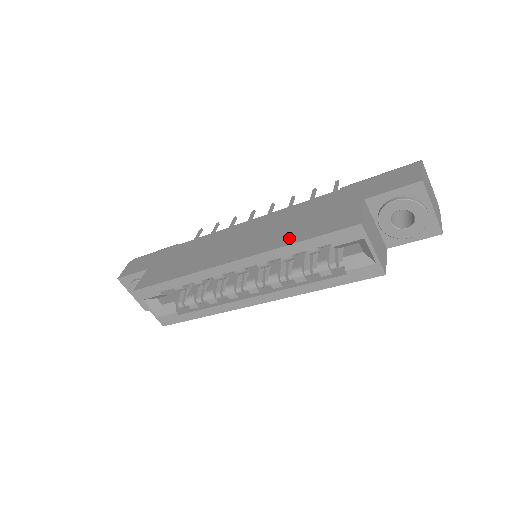
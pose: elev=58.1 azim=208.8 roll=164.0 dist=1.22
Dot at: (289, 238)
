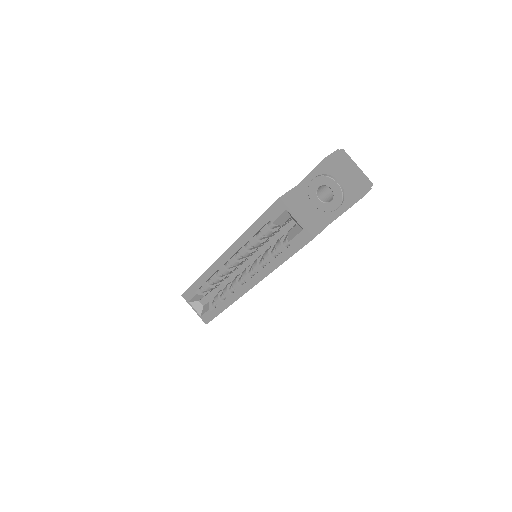
Dot at: occluded
